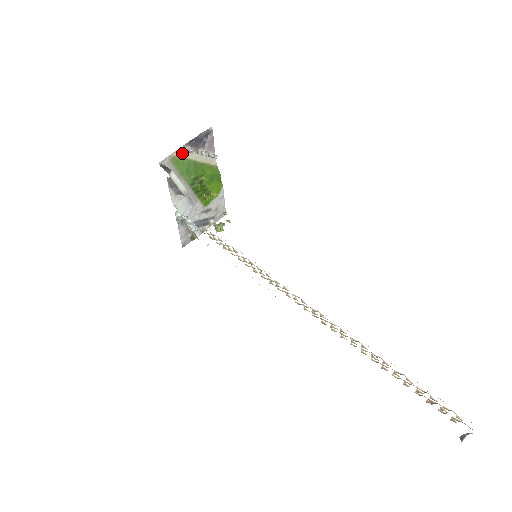
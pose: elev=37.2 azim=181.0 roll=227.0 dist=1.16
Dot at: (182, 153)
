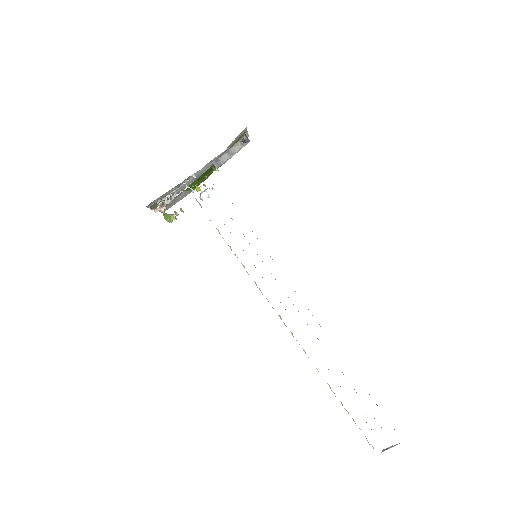
Dot at: (242, 137)
